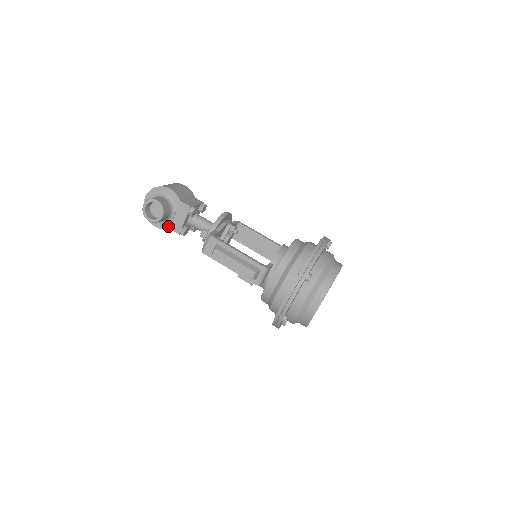
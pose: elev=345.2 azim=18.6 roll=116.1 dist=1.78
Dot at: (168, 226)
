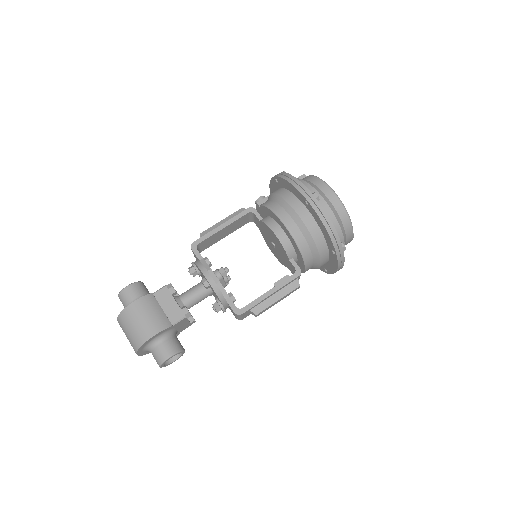
Dot at: (178, 334)
